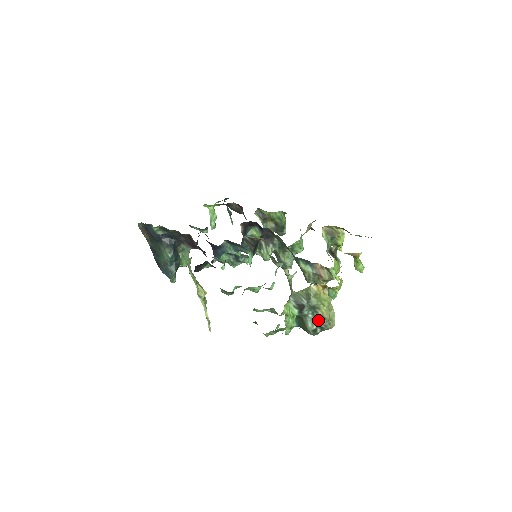
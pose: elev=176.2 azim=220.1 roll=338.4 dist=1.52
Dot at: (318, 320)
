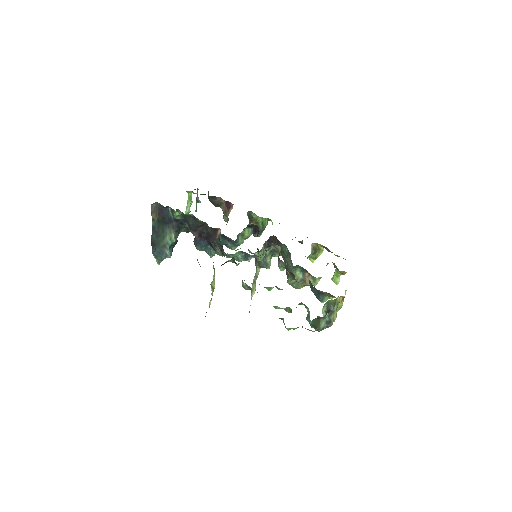
Dot at: (329, 321)
